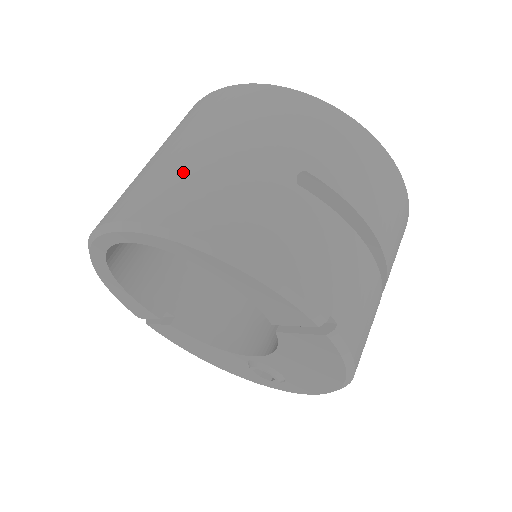
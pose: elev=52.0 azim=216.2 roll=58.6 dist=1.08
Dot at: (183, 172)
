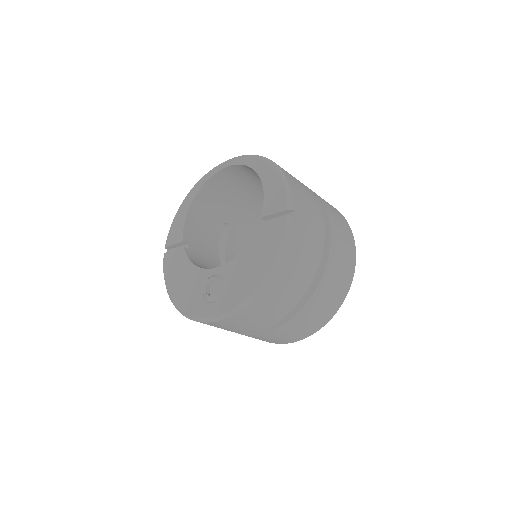
Dot at: occluded
